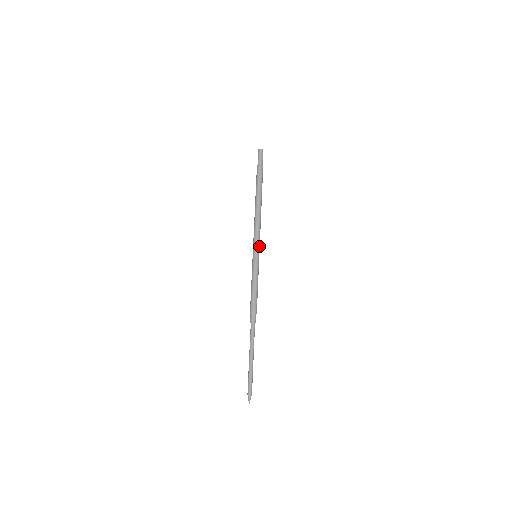
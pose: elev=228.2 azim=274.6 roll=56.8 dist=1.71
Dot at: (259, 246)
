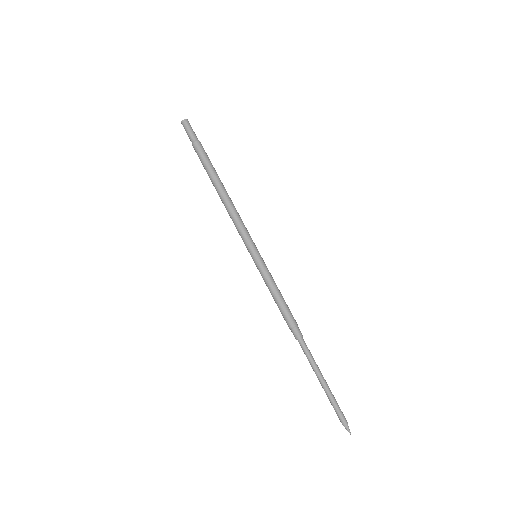
Dot at: (252, 242)
